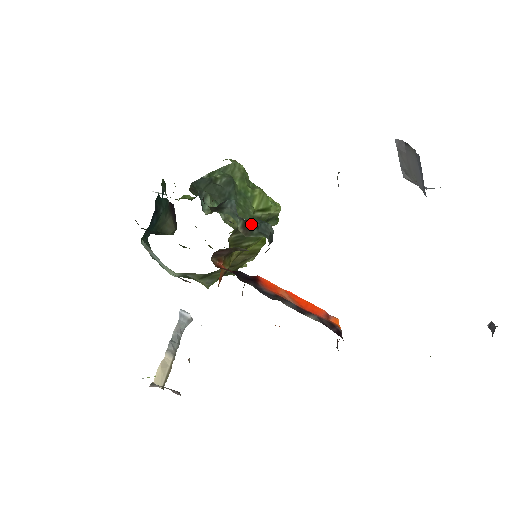
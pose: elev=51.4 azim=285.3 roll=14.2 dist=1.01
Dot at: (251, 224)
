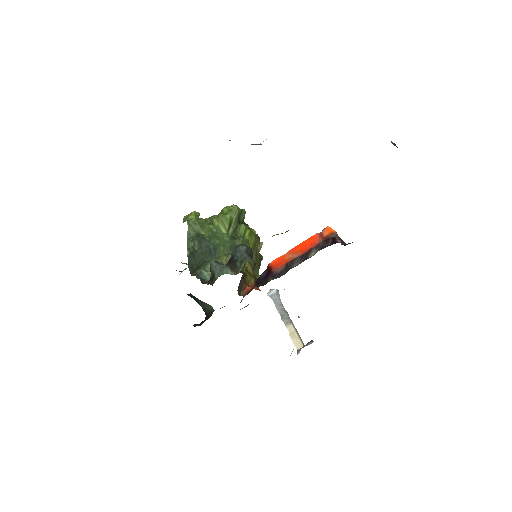
Dot at: (233, 263)
